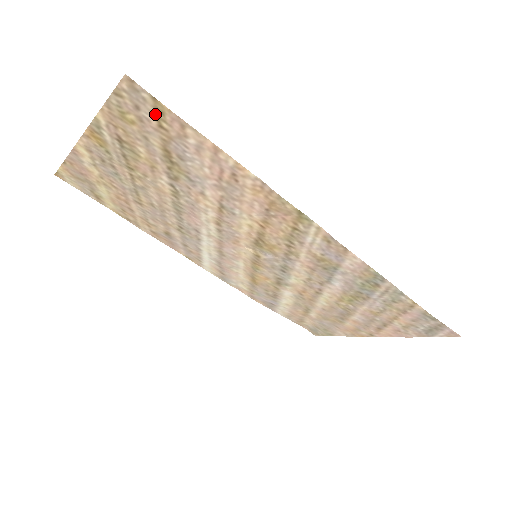
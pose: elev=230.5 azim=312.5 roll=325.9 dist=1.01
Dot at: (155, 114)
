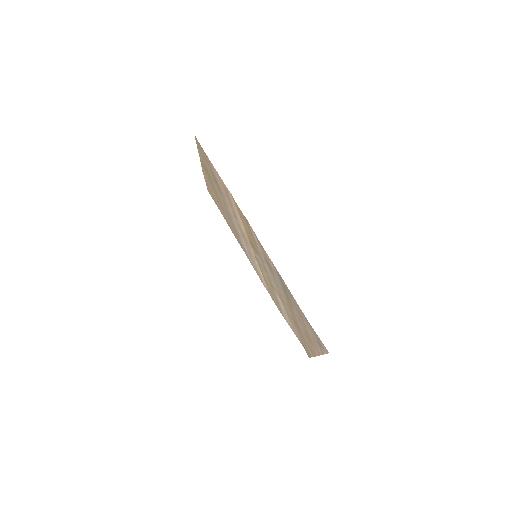
Dot at: (204, 154)
